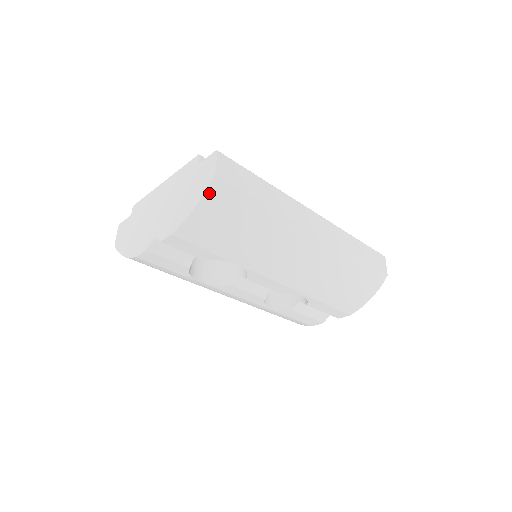
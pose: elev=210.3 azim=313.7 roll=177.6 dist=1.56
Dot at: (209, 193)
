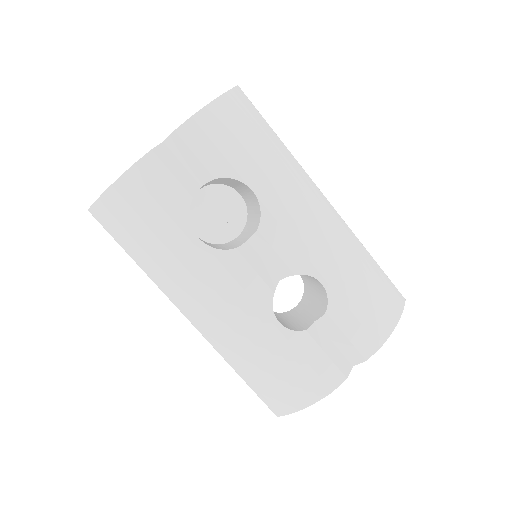
Dot at: (233, 93)
